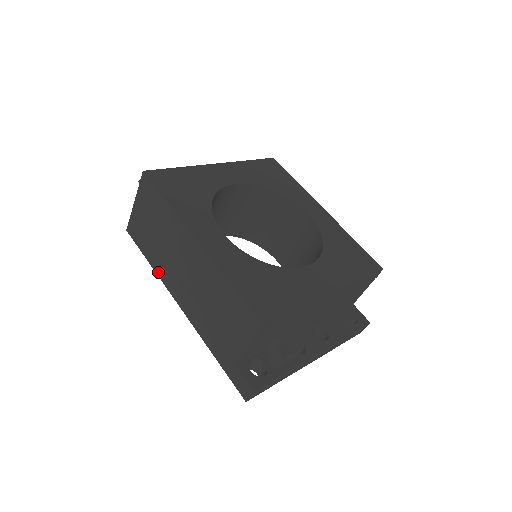
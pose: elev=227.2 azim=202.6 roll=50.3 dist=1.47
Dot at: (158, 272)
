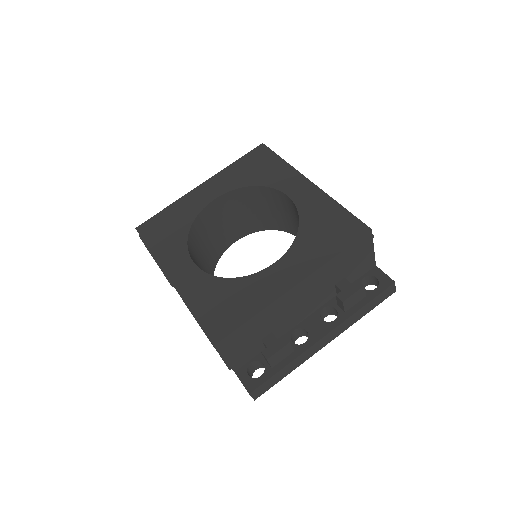
Dot at: occluded
